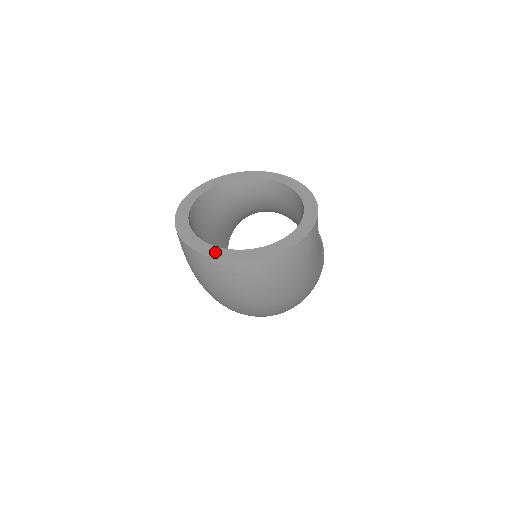
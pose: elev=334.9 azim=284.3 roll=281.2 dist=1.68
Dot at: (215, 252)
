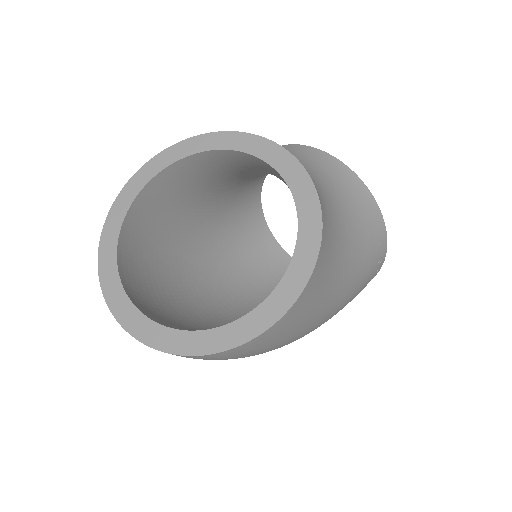
Dot at: (123, 311)
